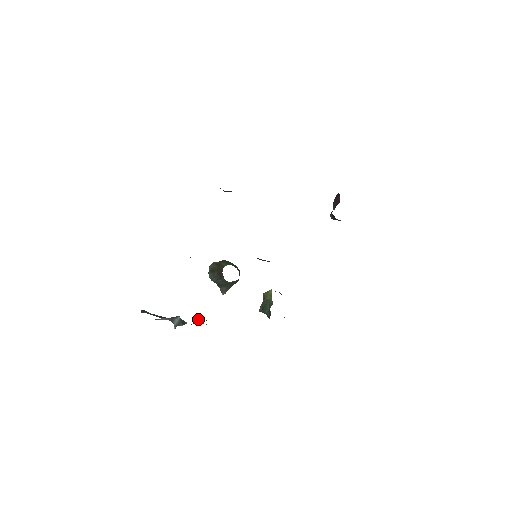
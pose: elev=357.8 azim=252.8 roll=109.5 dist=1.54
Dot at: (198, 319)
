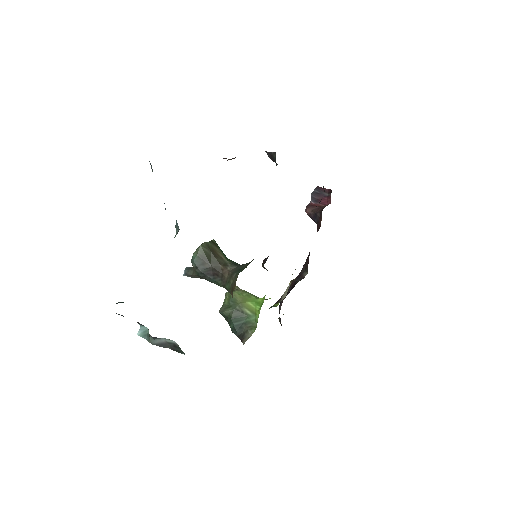
Dot at: occluded
